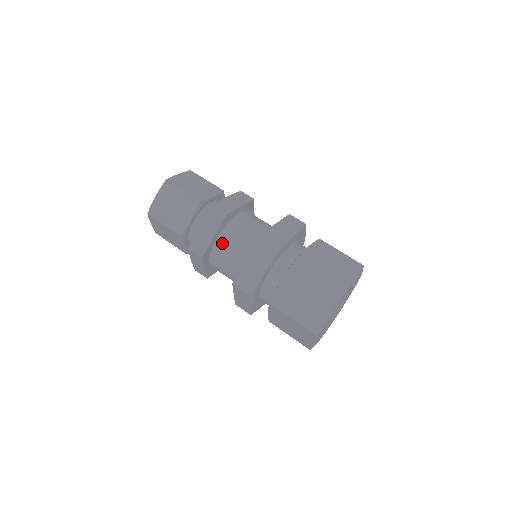
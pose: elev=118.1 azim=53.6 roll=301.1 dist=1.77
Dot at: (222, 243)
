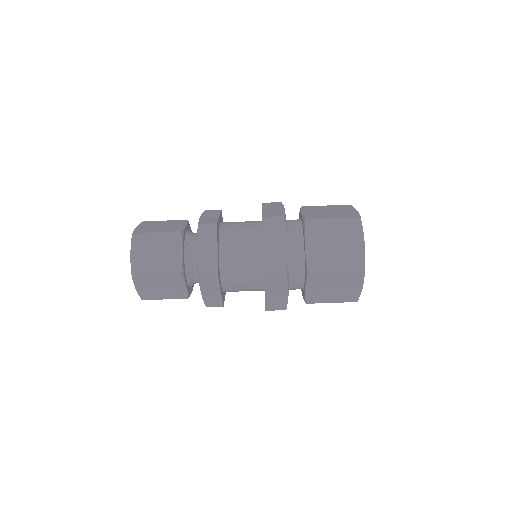
Dot at: occluded
